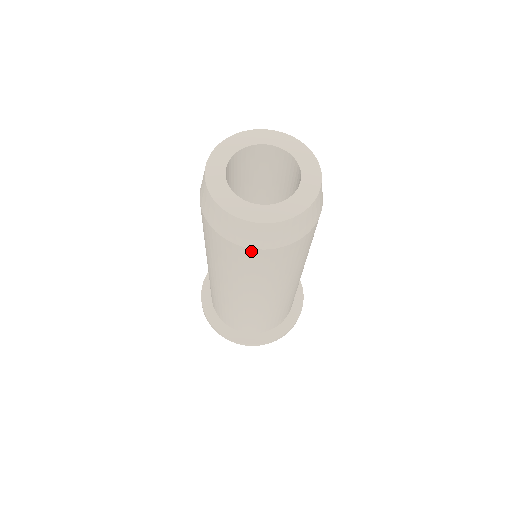
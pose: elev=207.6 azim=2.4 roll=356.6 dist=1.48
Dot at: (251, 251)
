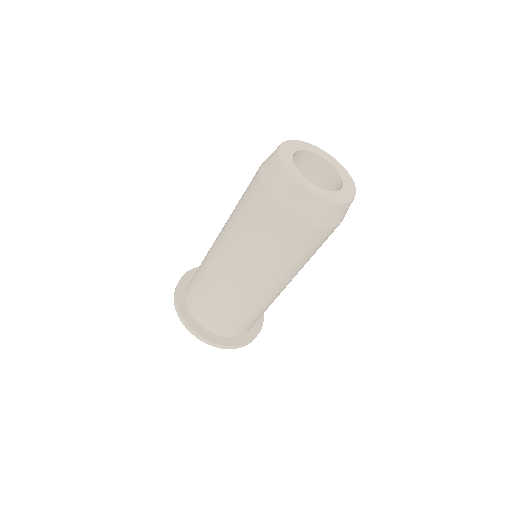
Dot at: (261, 189)
